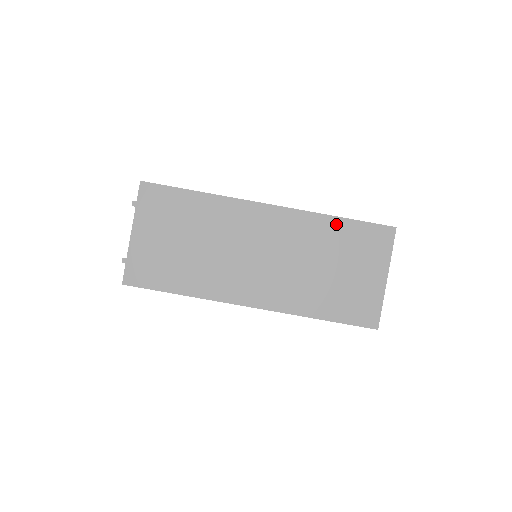
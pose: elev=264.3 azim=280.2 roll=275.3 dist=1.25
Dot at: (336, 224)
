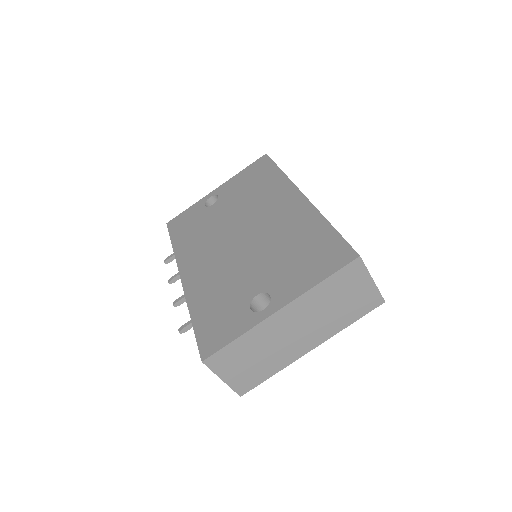
Dot at: (325, 285)
